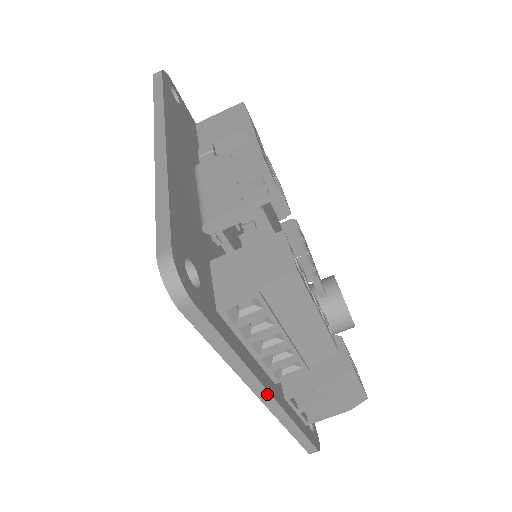
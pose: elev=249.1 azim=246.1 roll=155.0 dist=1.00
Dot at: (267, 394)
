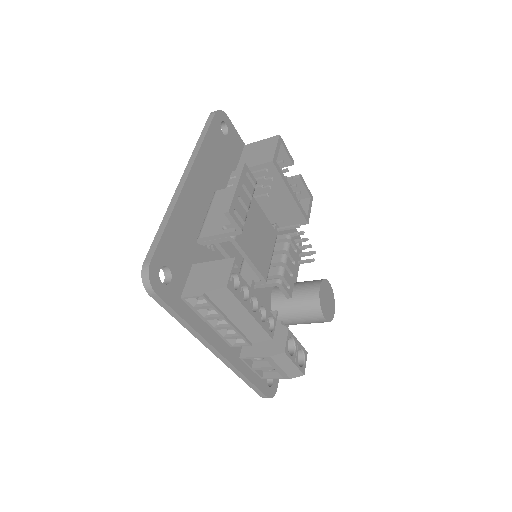
Dot at: (217, 352)
